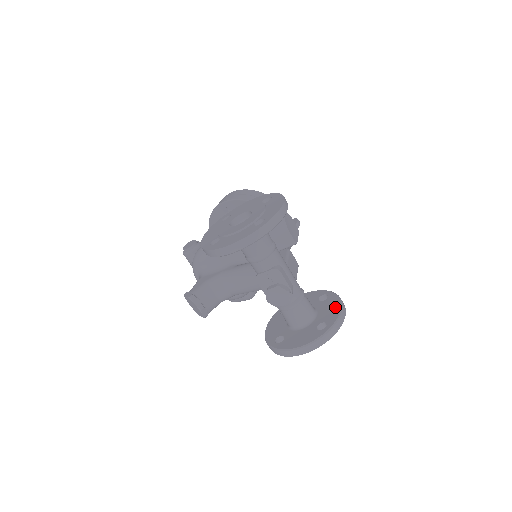
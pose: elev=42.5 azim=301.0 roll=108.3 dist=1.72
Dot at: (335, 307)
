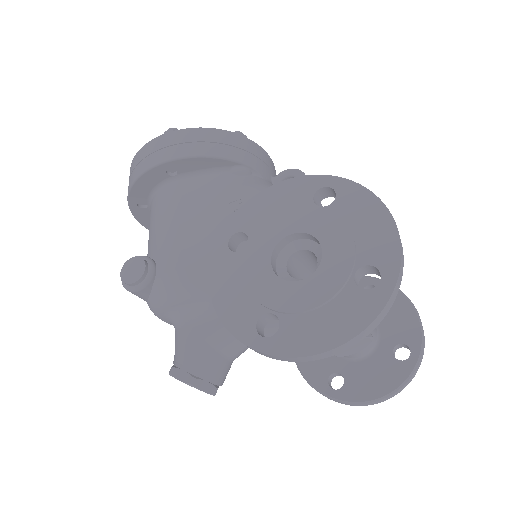
Dot at: (405, 312)
